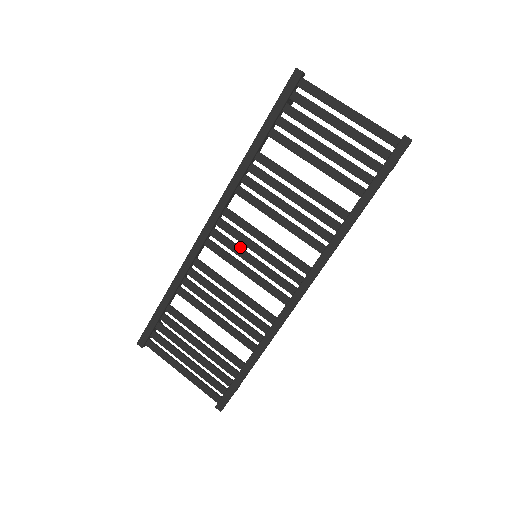
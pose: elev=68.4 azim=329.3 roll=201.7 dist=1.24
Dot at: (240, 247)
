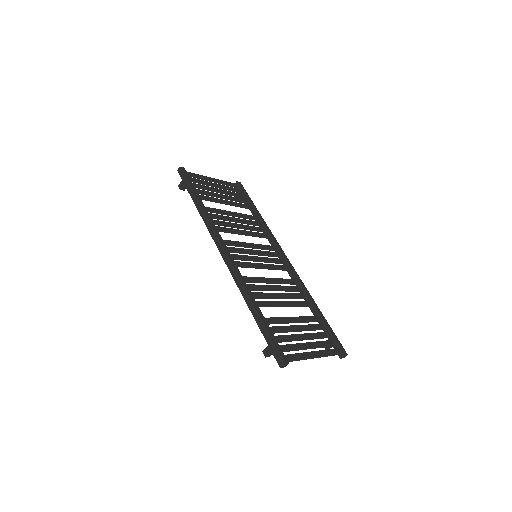
Dot at: (247, 255)
